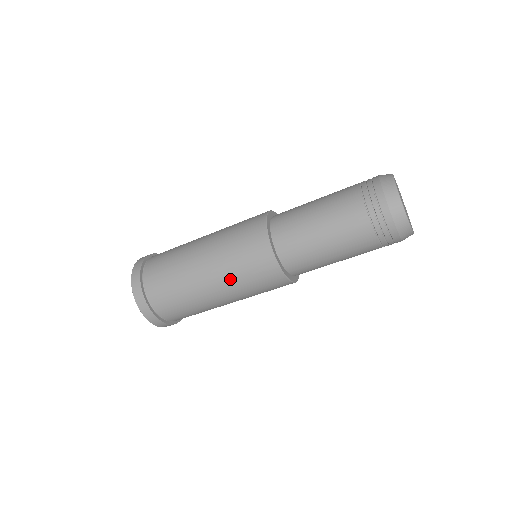
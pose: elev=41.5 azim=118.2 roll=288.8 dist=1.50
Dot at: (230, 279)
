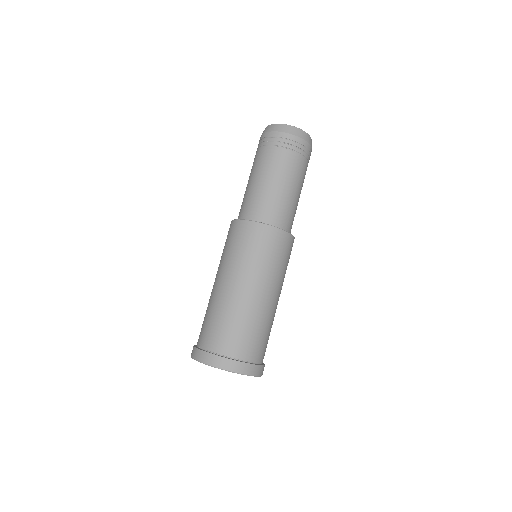
Dot at: (220, 263)
